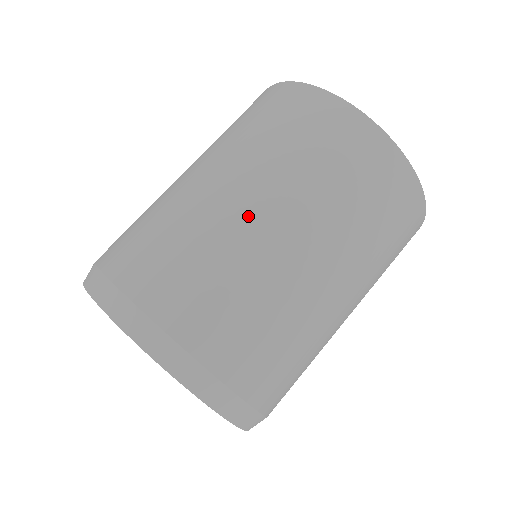
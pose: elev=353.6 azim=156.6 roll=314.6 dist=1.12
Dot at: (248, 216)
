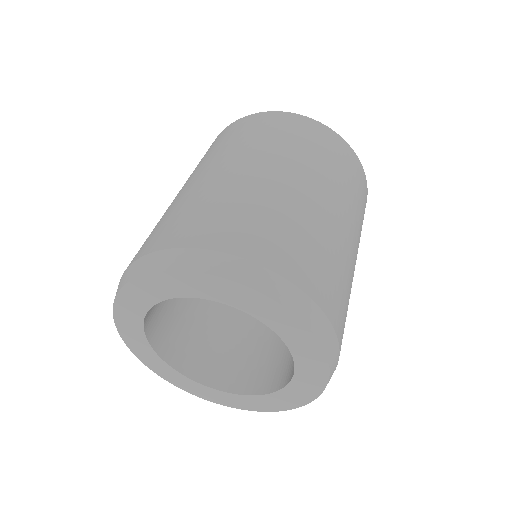
Dot at: (242, 174)
